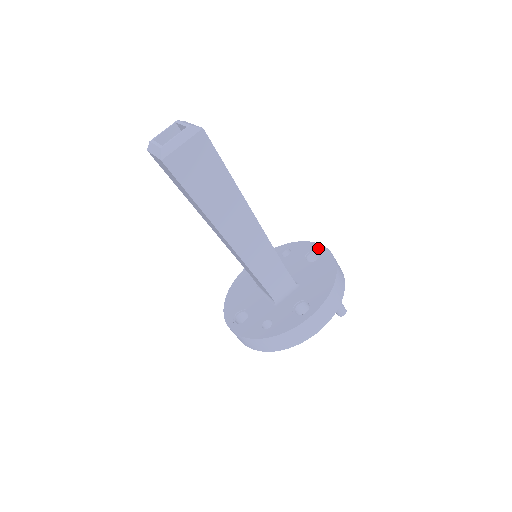
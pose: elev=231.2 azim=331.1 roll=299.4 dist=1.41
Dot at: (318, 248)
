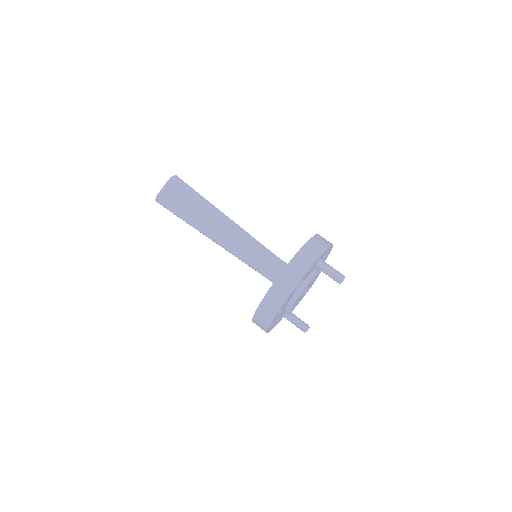
Dot at: occluded
